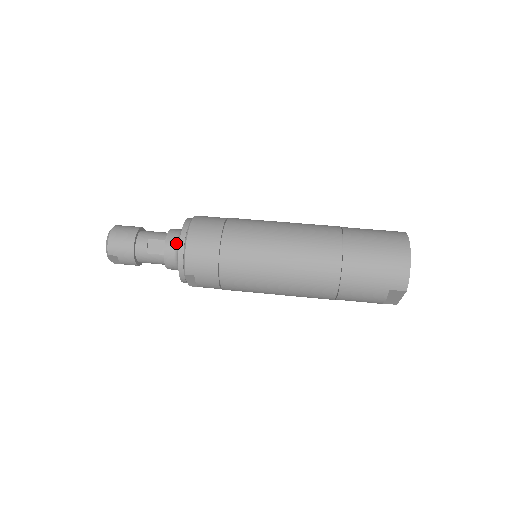
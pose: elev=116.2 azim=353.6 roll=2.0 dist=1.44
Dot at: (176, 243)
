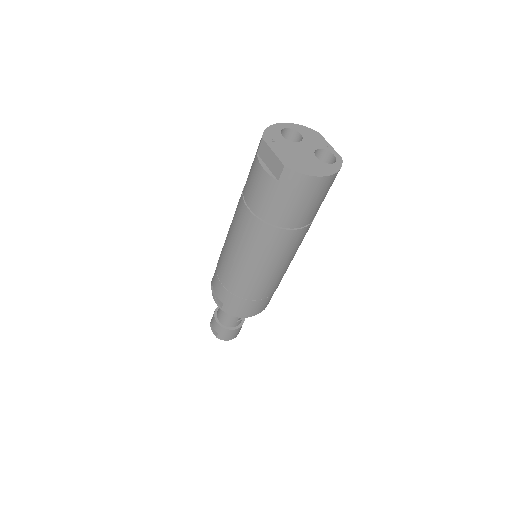
Dot at: occluded
